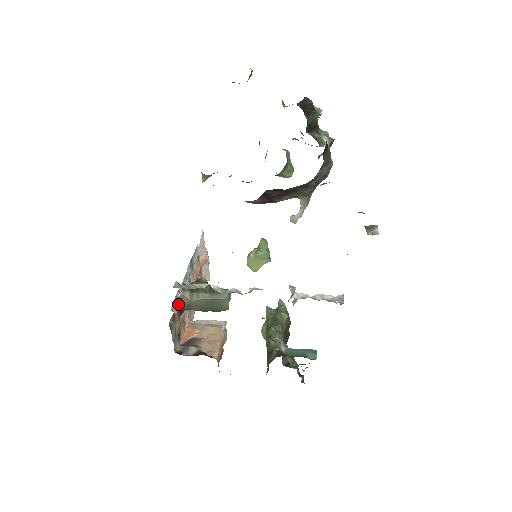
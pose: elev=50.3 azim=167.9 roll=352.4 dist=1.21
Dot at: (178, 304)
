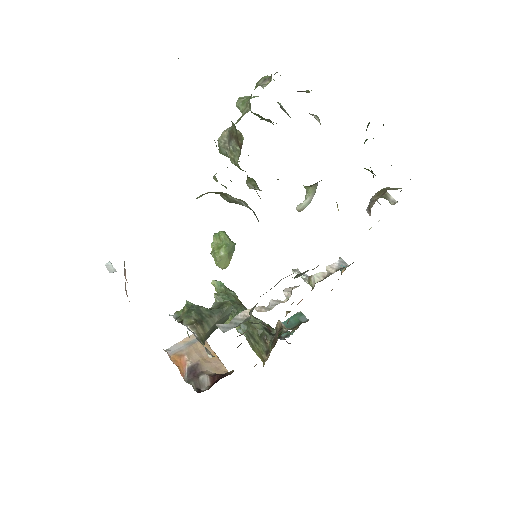
Dot at: (203, 345)
